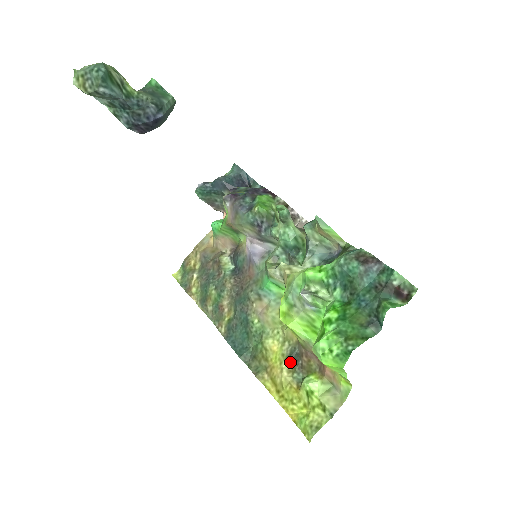
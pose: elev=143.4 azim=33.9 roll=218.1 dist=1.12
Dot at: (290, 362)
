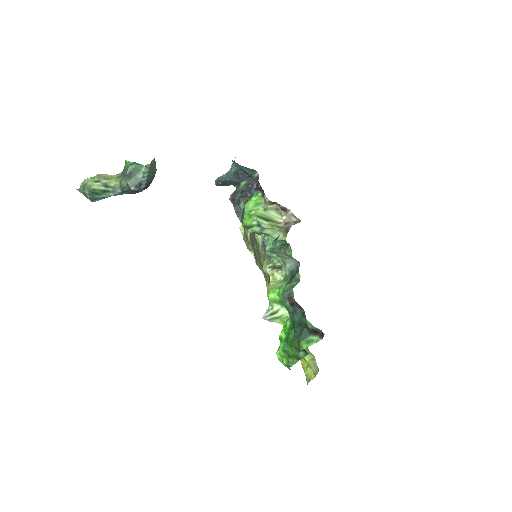
Dot at: occluded
